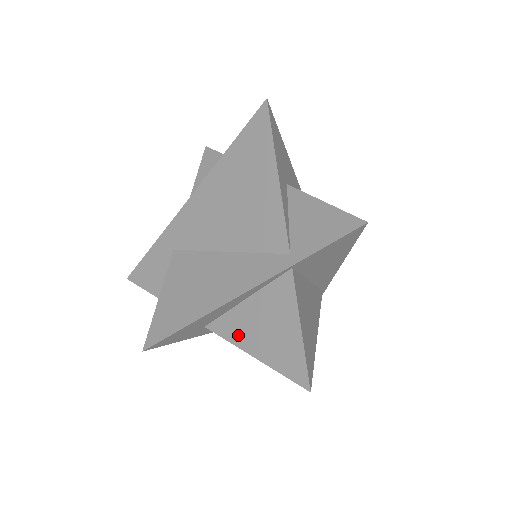
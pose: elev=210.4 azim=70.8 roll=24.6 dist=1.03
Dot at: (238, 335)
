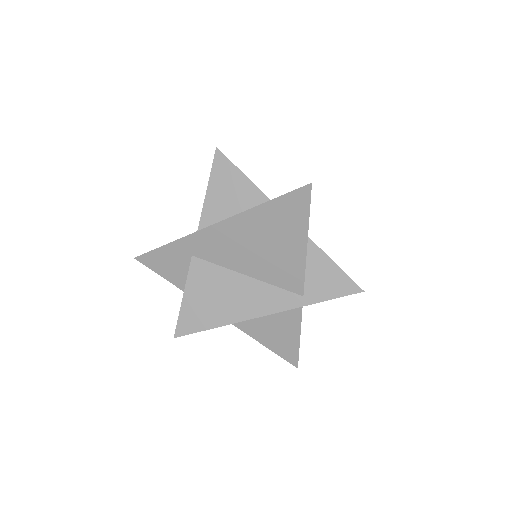
Dot at: (248, 327)
